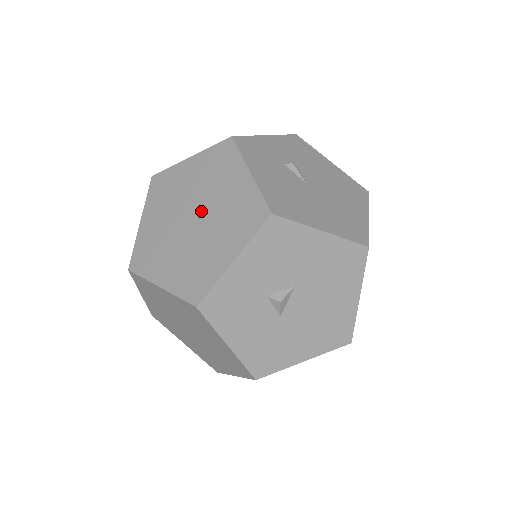
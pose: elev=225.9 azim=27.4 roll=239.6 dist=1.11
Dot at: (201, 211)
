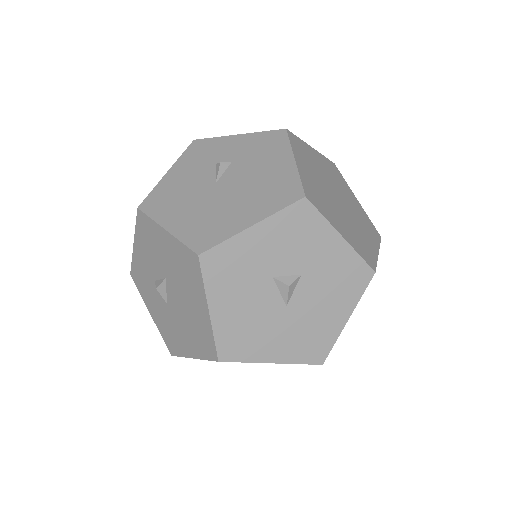
Dot at: occluded
